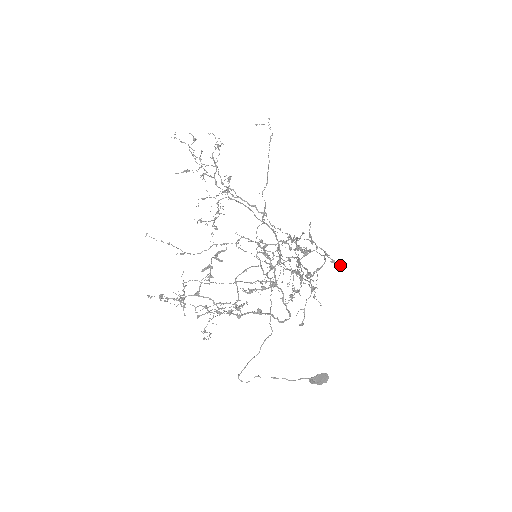
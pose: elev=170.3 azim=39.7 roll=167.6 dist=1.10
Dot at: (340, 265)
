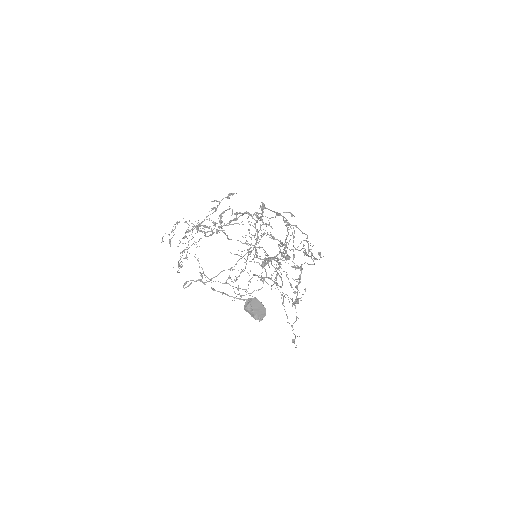
Dot at: (319, 252)
